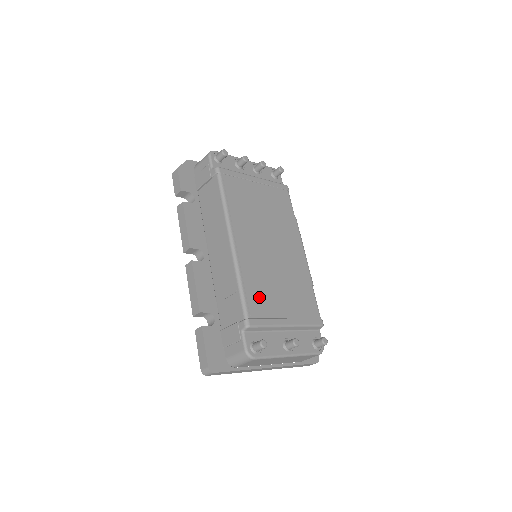
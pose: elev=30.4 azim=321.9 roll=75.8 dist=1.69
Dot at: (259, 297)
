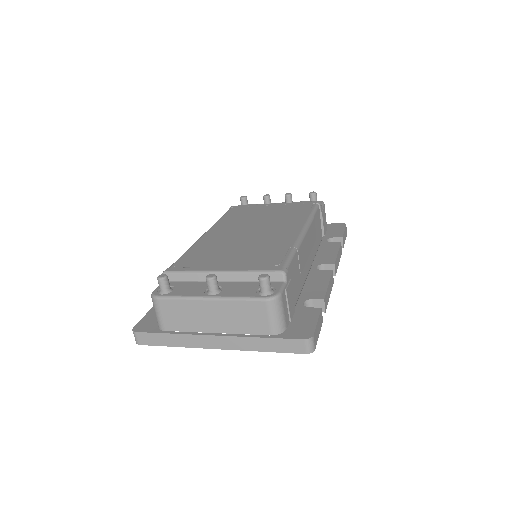
Dot at: (198, 256)
